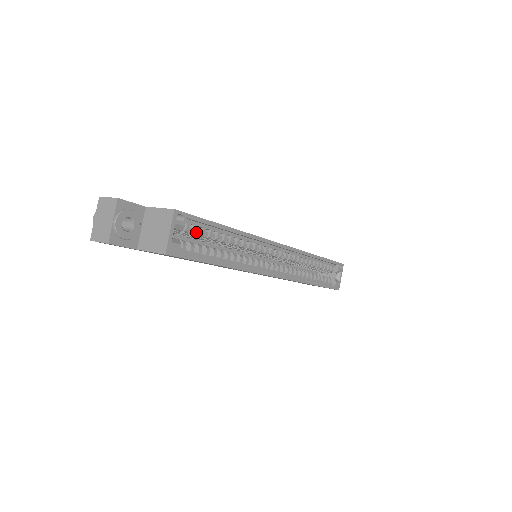
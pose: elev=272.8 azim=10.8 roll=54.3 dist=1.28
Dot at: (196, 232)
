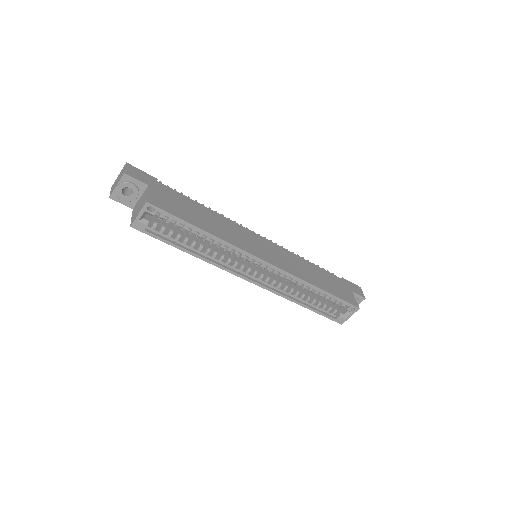
Dot at: (169, 222)
